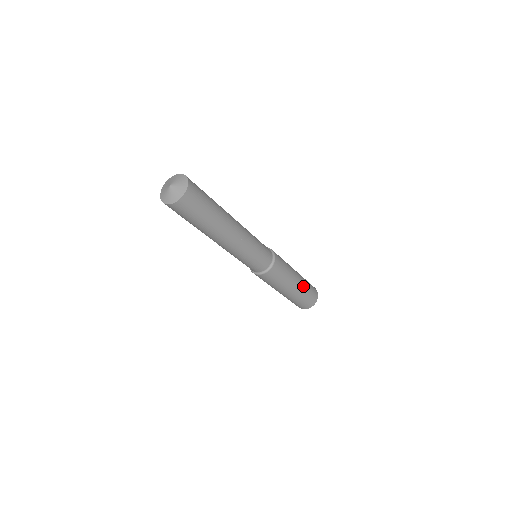
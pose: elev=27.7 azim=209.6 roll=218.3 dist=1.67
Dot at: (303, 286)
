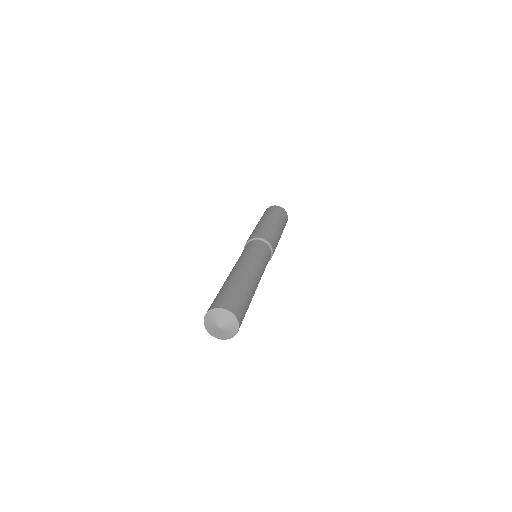
Dot at: (280, 222)
